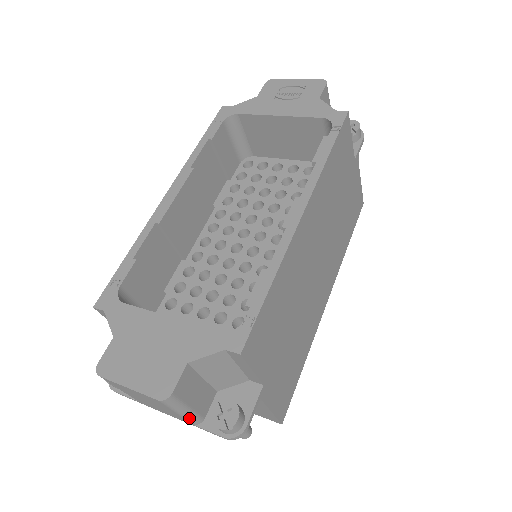
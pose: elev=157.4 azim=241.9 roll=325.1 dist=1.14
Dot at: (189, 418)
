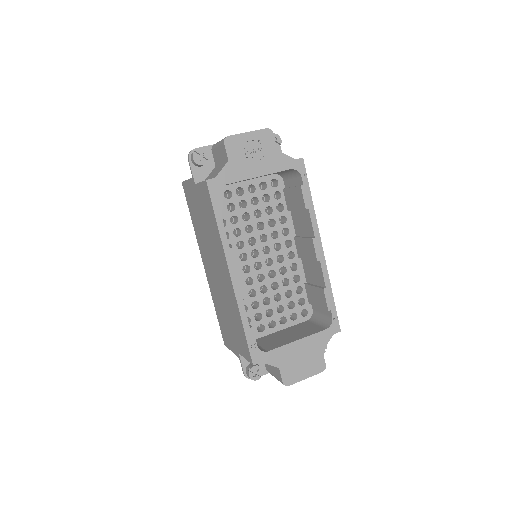
Dot at: occluded
